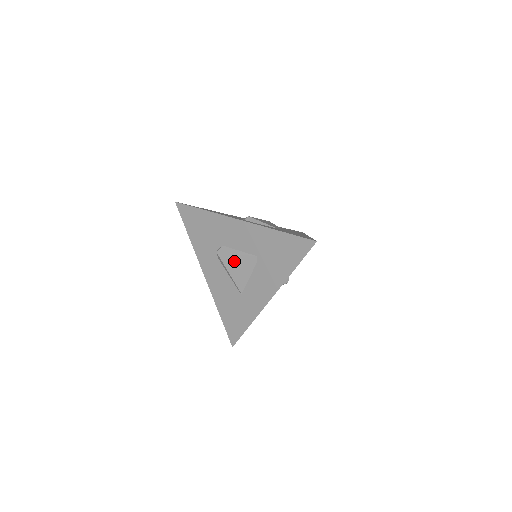
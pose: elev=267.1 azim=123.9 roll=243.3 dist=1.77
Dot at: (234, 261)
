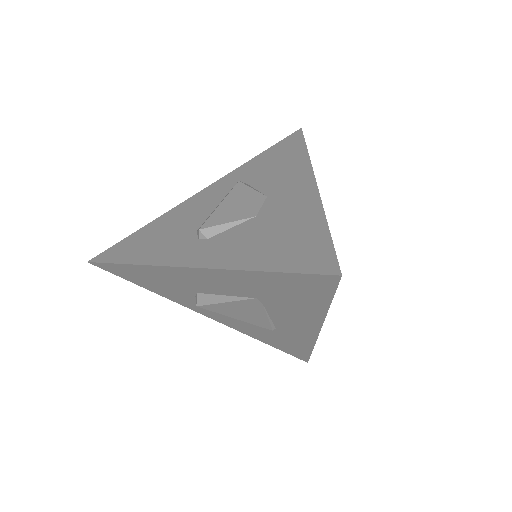
Dot at: (229, 309)
